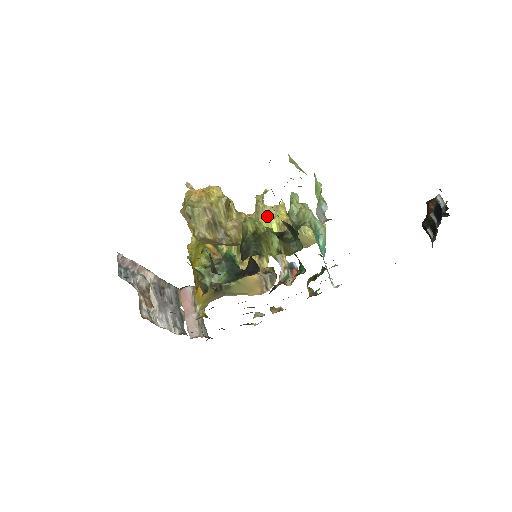
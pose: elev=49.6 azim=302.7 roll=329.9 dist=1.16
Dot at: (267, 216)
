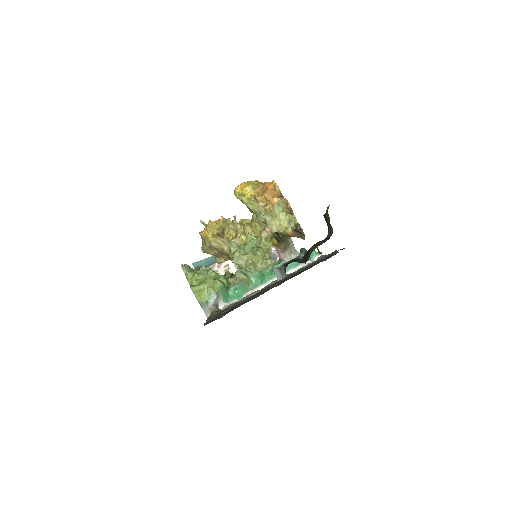
Dot at: (241, 238)
